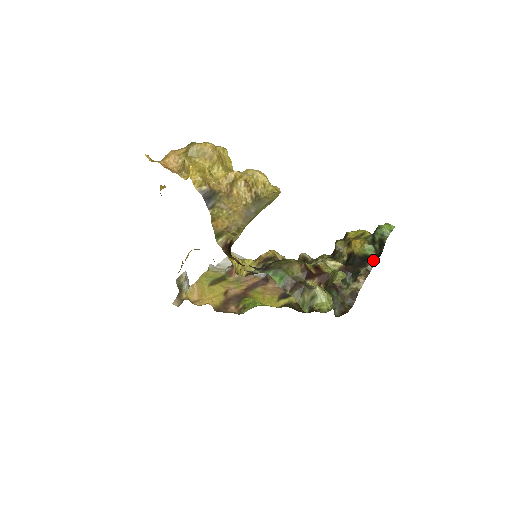
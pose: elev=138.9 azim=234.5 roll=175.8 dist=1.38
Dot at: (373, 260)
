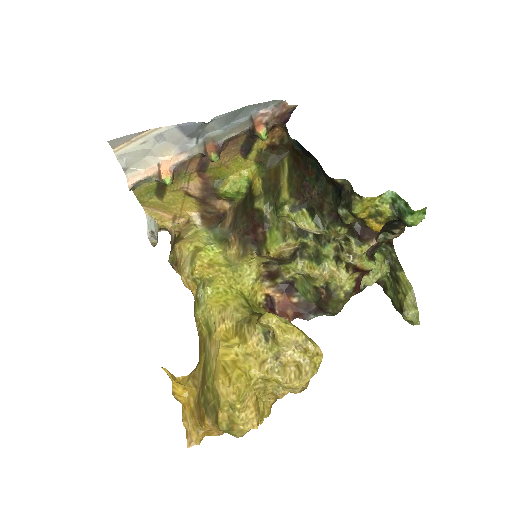
Dot at: occluded
